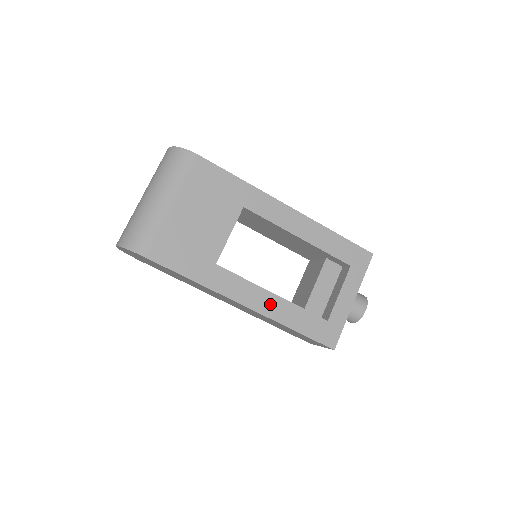
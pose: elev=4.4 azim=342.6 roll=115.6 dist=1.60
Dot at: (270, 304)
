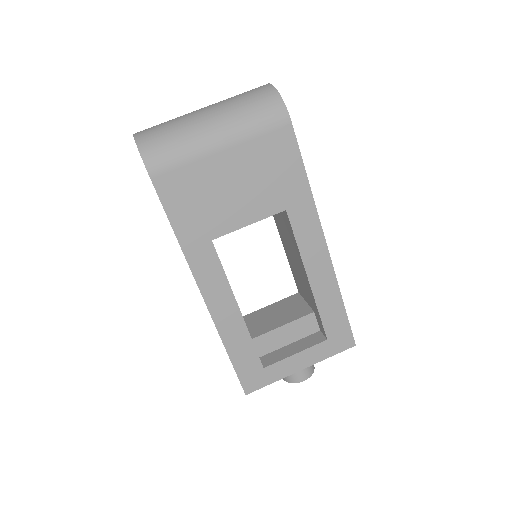
Dot at: (228, 315)
